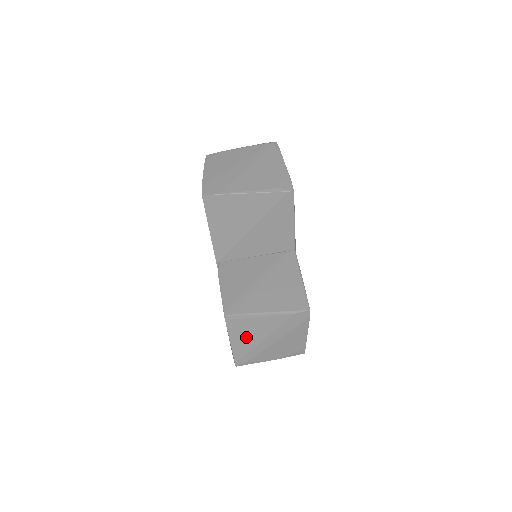
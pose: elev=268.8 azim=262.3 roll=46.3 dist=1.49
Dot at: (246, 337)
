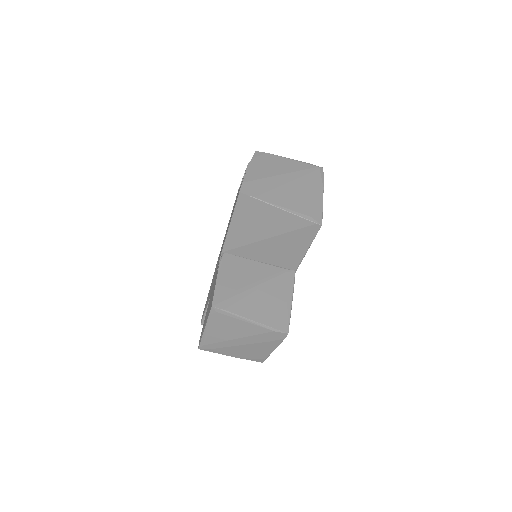
Dot at: (221, 331)
